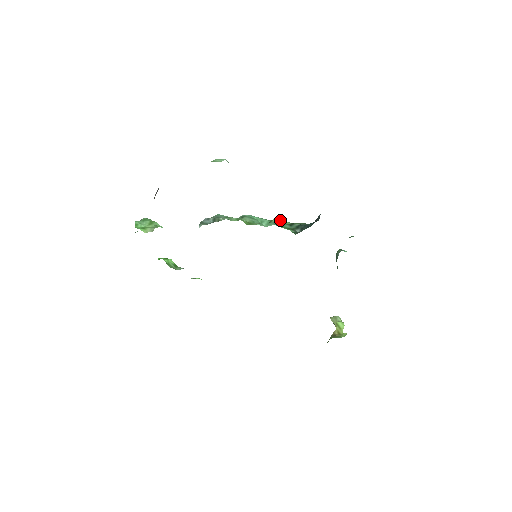
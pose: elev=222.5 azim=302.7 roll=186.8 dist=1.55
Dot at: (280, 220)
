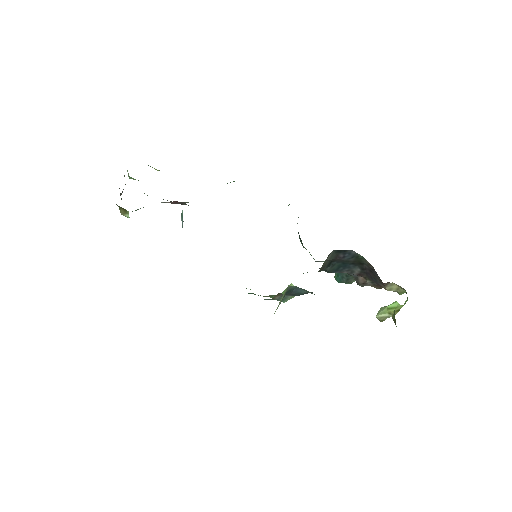
Dot at: occluded
